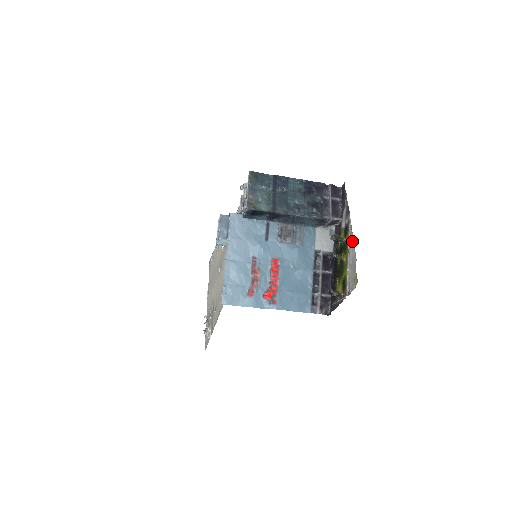
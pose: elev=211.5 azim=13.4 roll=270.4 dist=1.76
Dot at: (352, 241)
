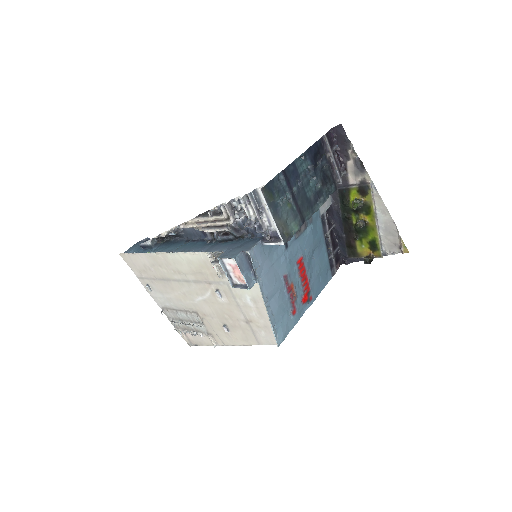
Dot at: (382, 205)
